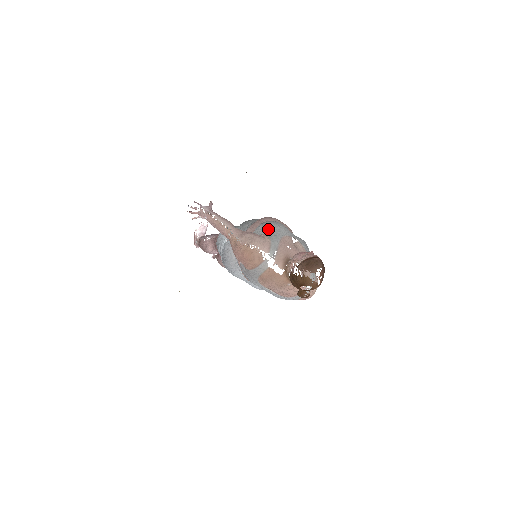
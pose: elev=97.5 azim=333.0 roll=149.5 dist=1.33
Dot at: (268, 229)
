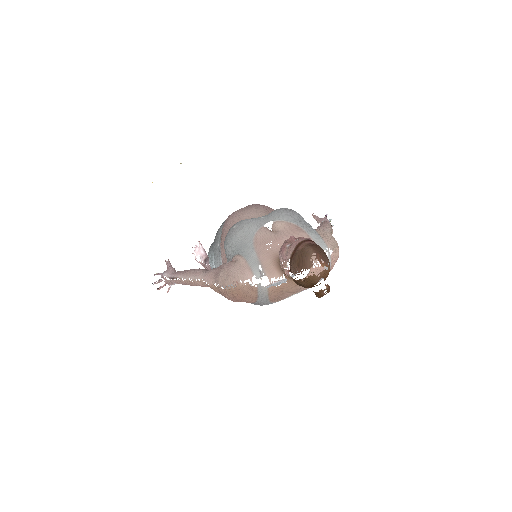
Dot at: (234, 245)
